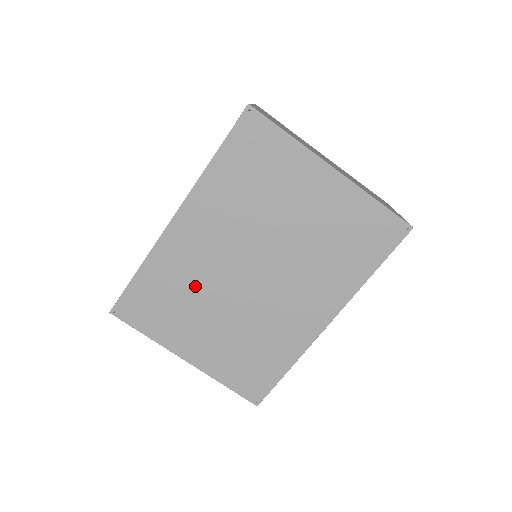
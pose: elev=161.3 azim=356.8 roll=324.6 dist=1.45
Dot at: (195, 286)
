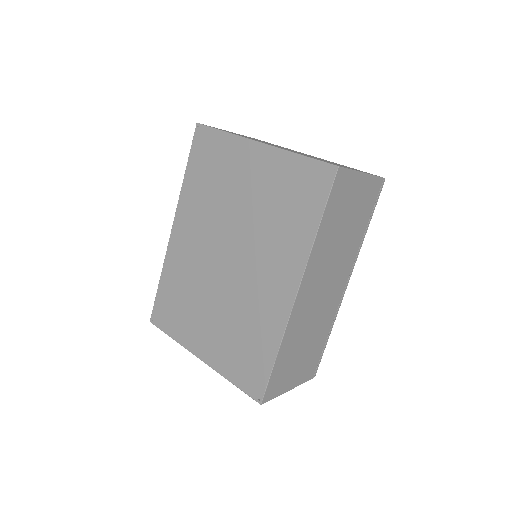
Dot at: (193, 283)
